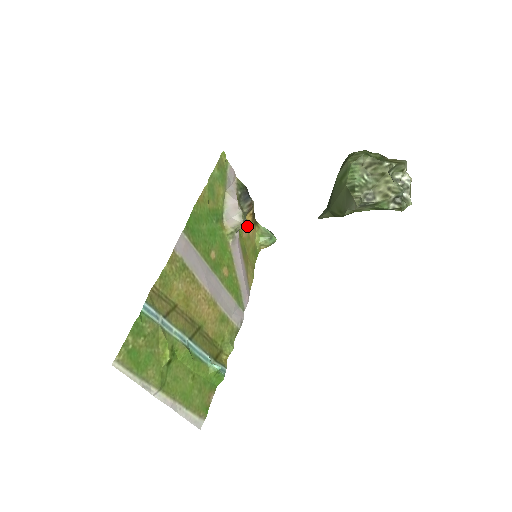
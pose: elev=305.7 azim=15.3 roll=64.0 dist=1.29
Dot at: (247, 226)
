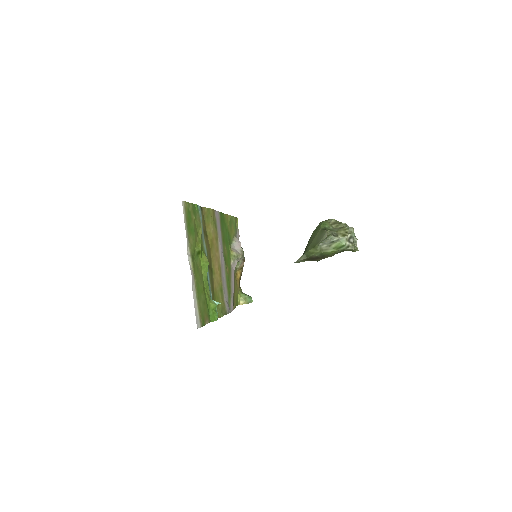
Dot at: (236, 278)
